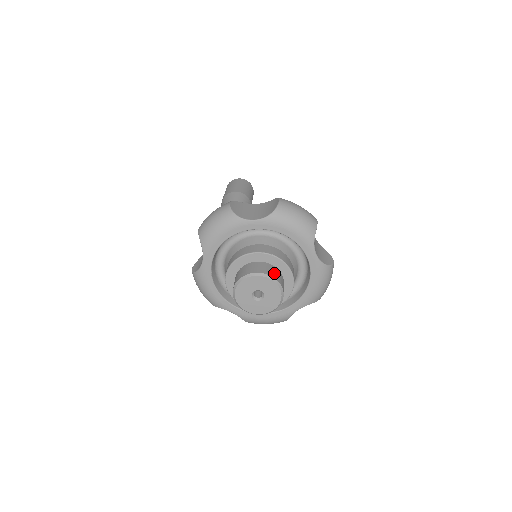
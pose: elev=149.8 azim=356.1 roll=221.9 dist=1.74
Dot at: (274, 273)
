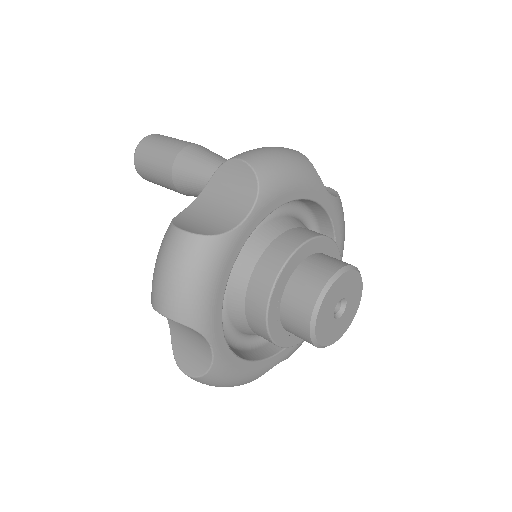
Dot at: occluded
